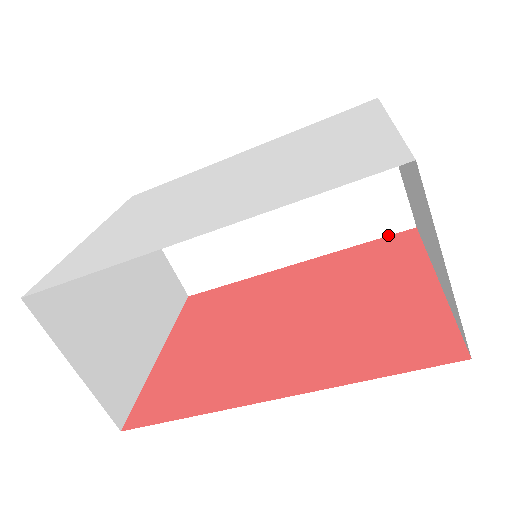
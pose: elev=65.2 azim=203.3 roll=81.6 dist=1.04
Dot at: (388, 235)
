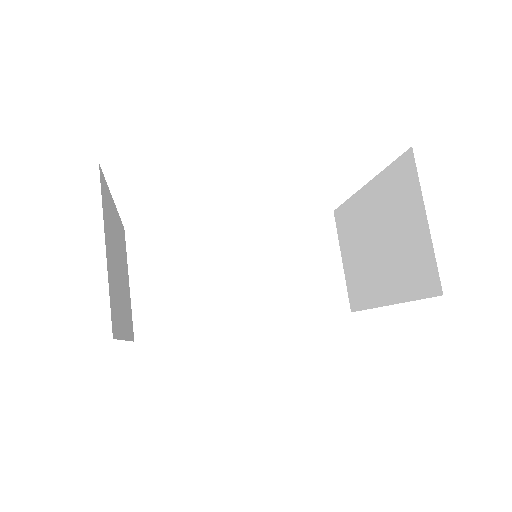
Dot at: occluded
